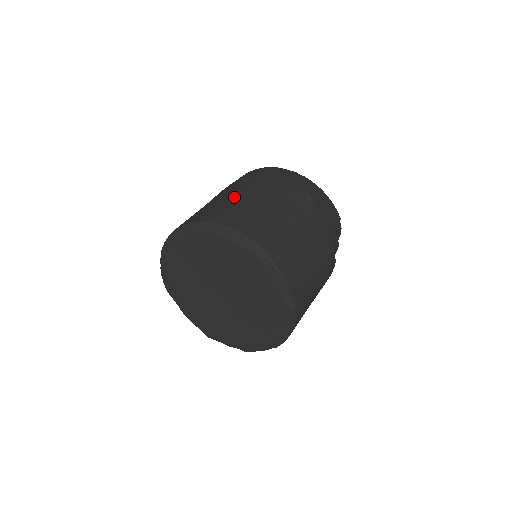
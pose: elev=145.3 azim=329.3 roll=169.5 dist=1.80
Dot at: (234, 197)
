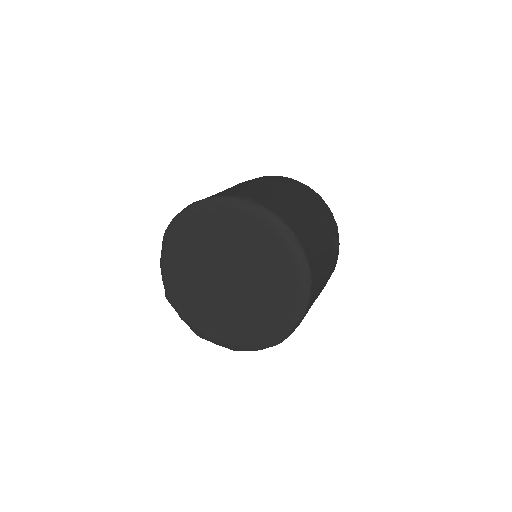
Dot at: (296, 205)
